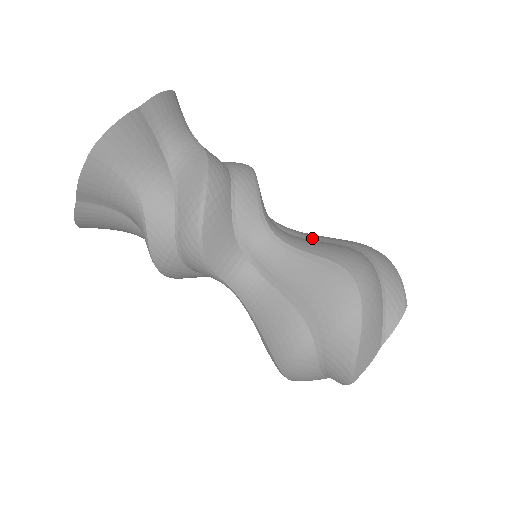
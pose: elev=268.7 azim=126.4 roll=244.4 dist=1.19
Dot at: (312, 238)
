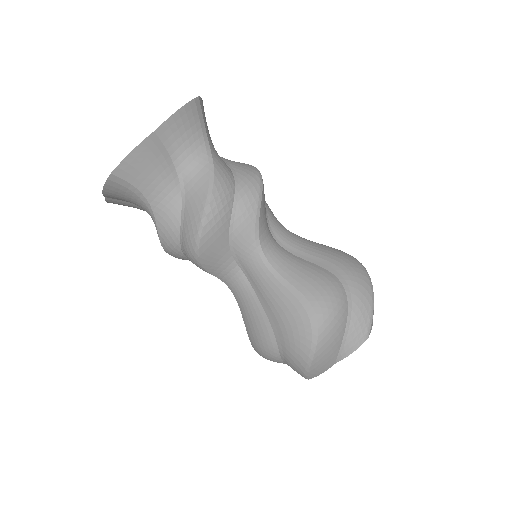
Dot at: (305, 255)
